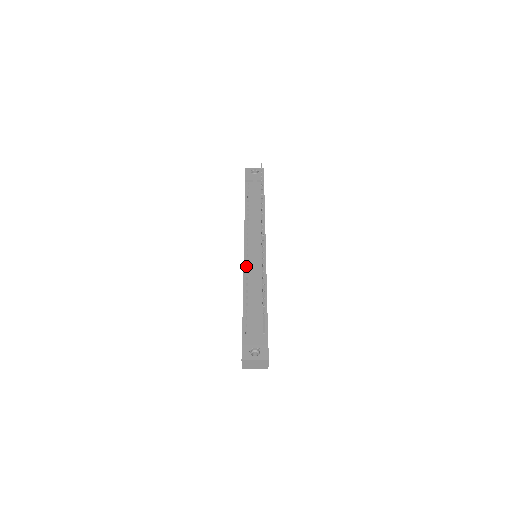
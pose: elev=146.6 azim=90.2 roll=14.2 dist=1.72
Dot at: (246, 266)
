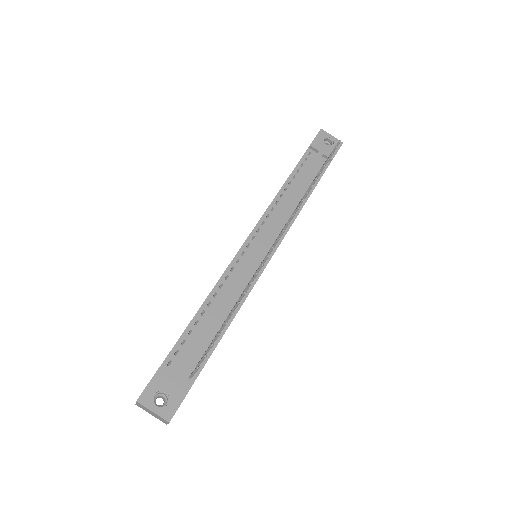
Dot at: (232, 267)
